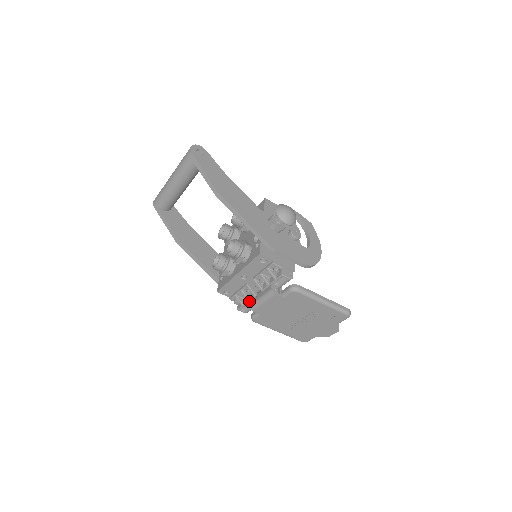
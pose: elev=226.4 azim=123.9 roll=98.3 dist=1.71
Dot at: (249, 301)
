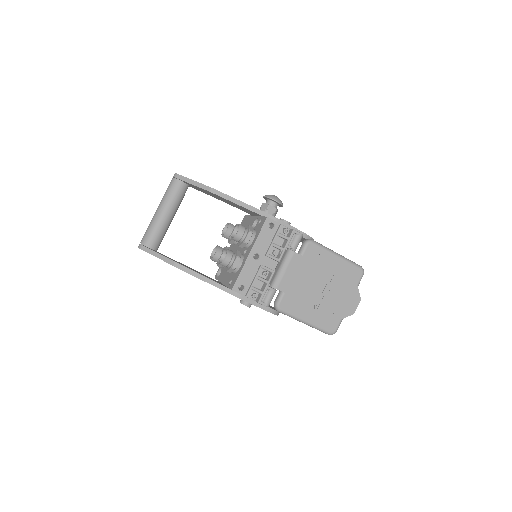
Dot at: (268, 282)
